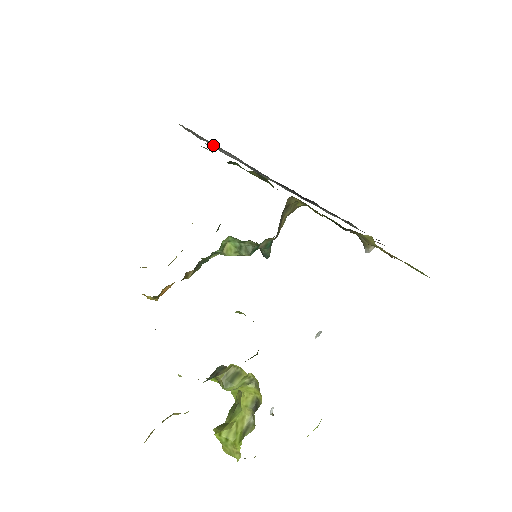
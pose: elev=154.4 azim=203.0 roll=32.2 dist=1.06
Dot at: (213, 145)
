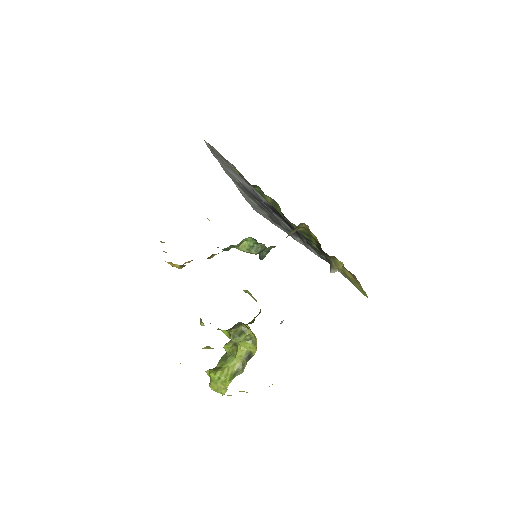
Dot at: (227, 165)
